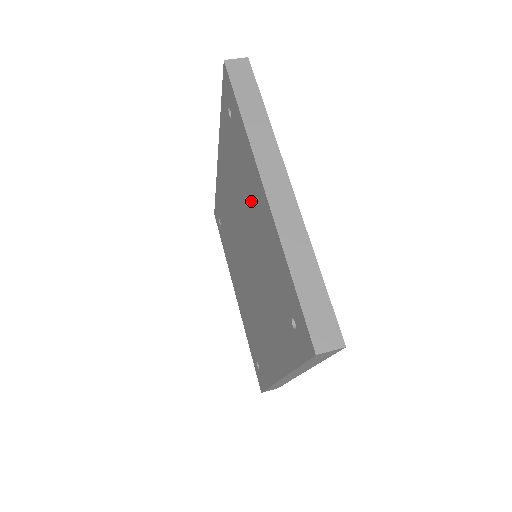
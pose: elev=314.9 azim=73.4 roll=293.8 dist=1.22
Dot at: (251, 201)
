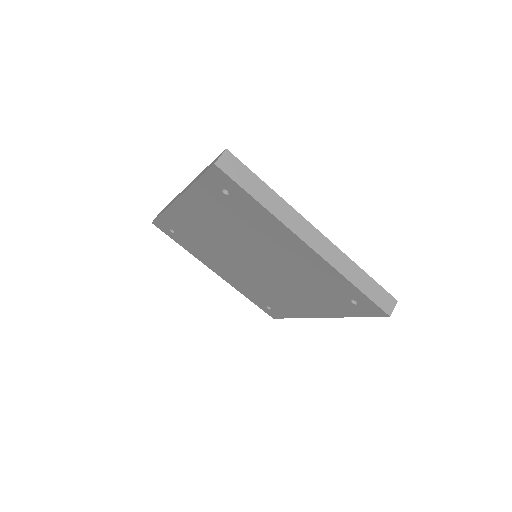
Dot at: (275, 243)
